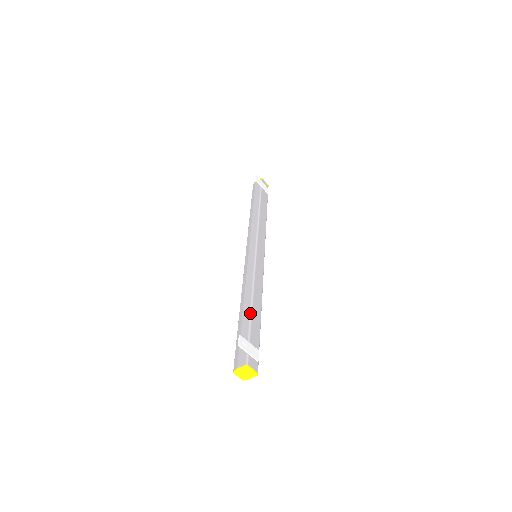
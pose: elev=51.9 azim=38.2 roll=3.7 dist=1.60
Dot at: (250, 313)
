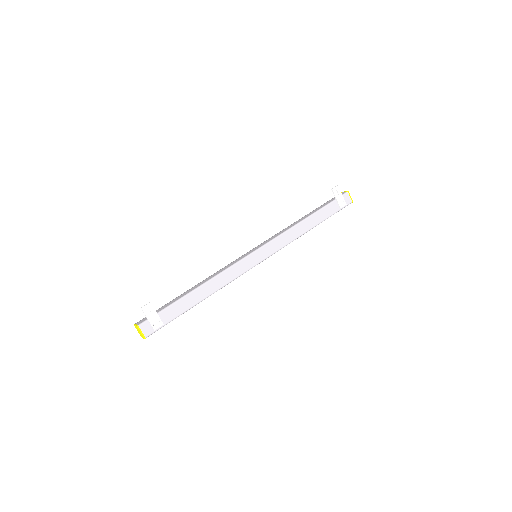
Dot at: (186, 294)
